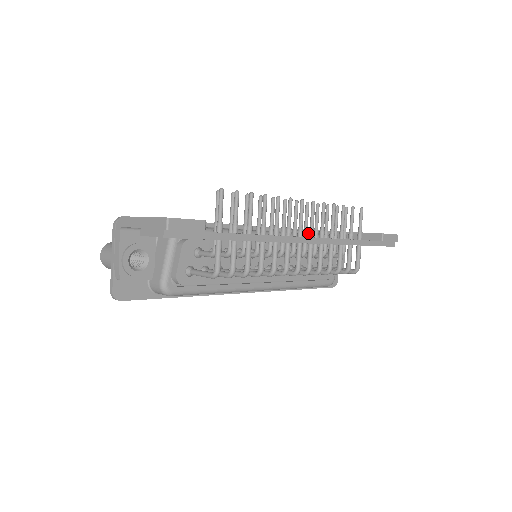
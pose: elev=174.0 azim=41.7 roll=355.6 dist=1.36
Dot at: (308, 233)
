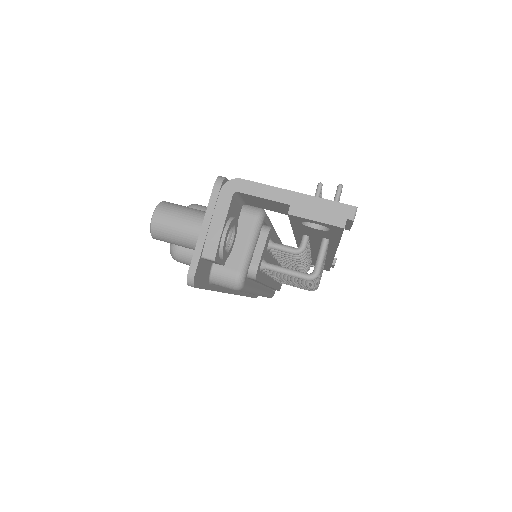
Dot at: occluded
